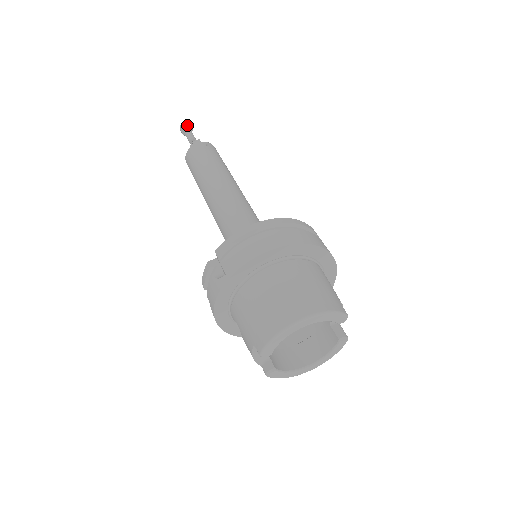
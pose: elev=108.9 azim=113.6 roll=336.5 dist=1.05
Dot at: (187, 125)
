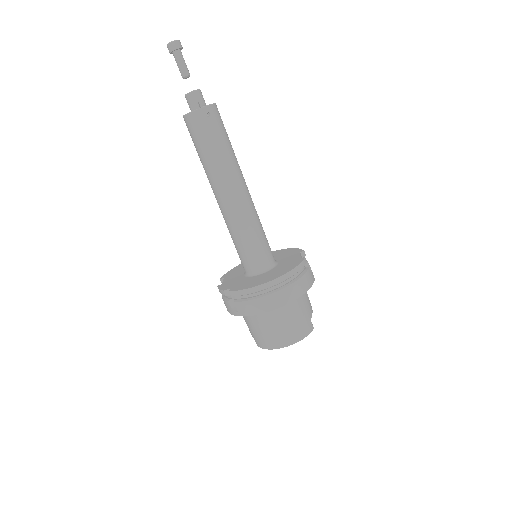
Dot at: (177, 49)
